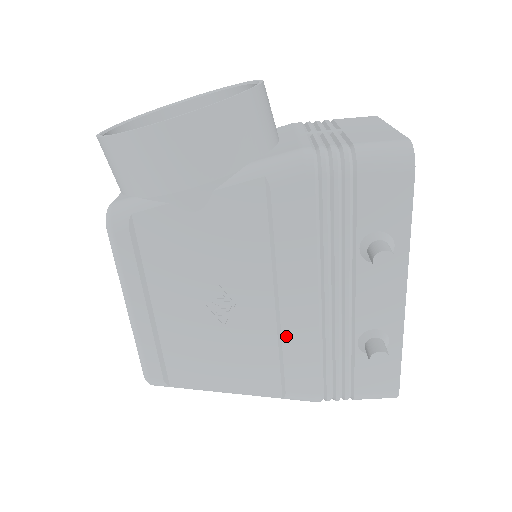
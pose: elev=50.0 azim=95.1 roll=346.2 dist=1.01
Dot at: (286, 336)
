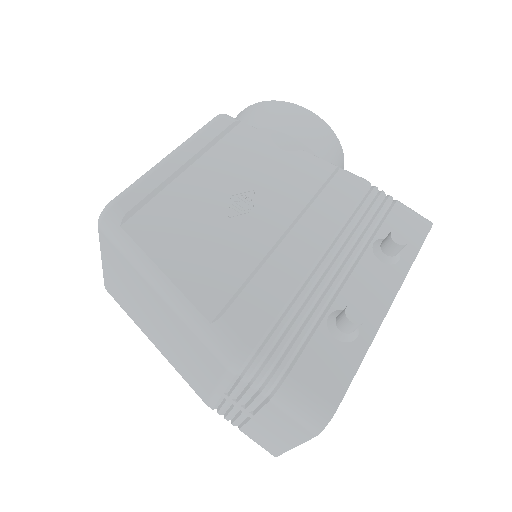
Dot at: (272, 261)
